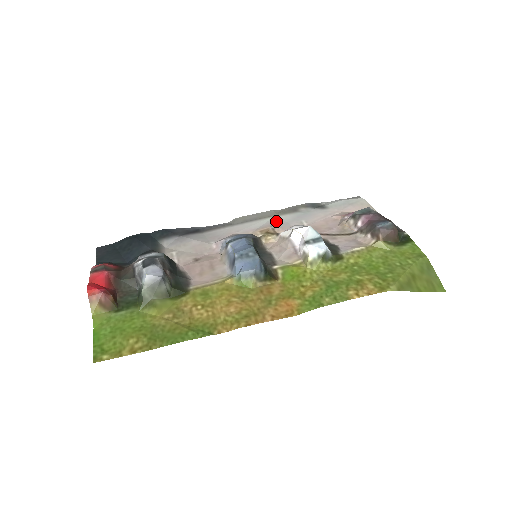
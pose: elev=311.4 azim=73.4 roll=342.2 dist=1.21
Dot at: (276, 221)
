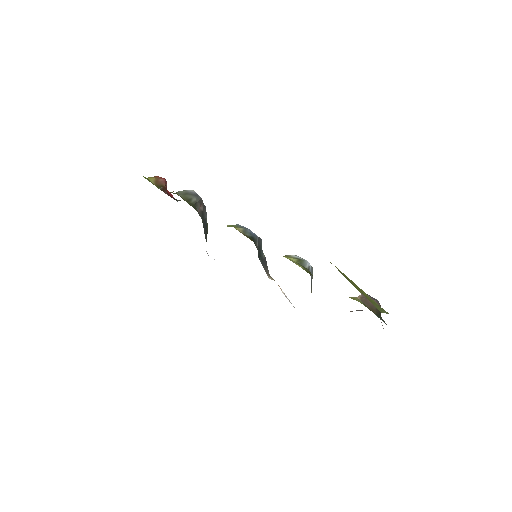
Dot at: (291, 303)
